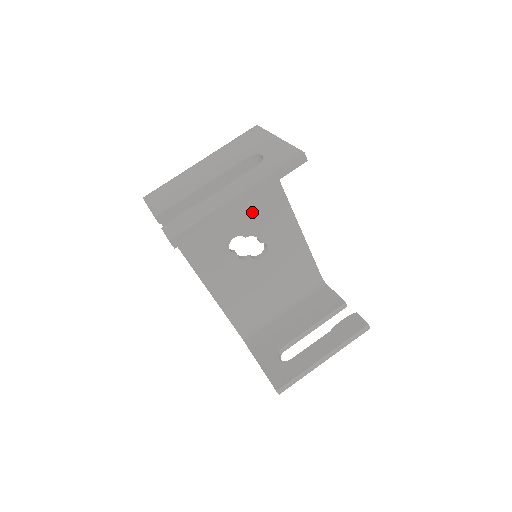
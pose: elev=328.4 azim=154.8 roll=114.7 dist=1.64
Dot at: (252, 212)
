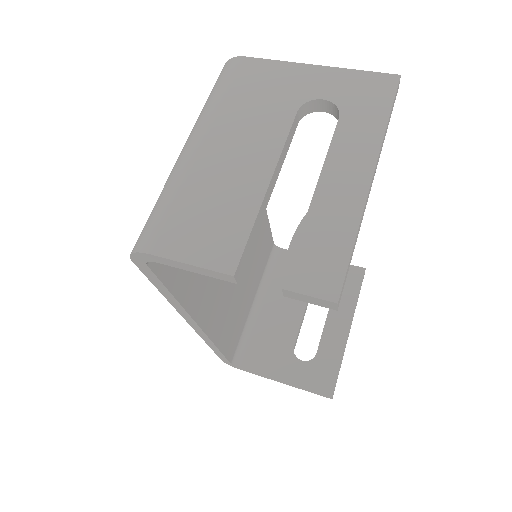
Dot at: occluded
